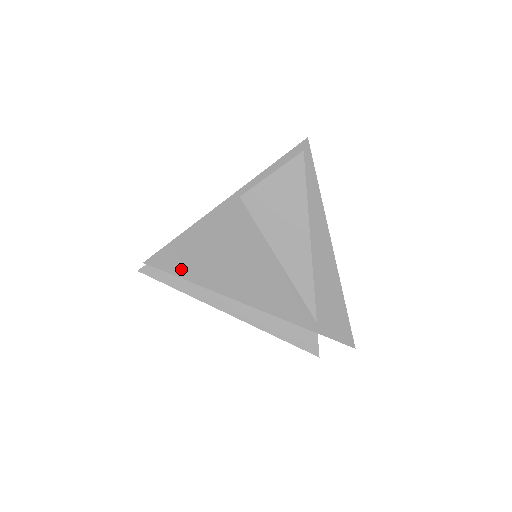
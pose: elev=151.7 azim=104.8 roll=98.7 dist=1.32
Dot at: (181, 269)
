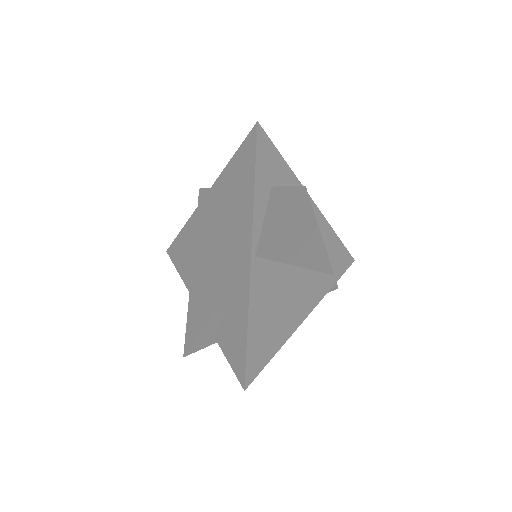
Dot at: (263, 360)
